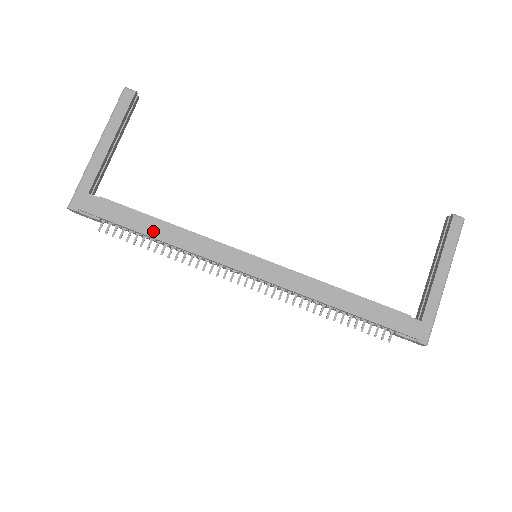
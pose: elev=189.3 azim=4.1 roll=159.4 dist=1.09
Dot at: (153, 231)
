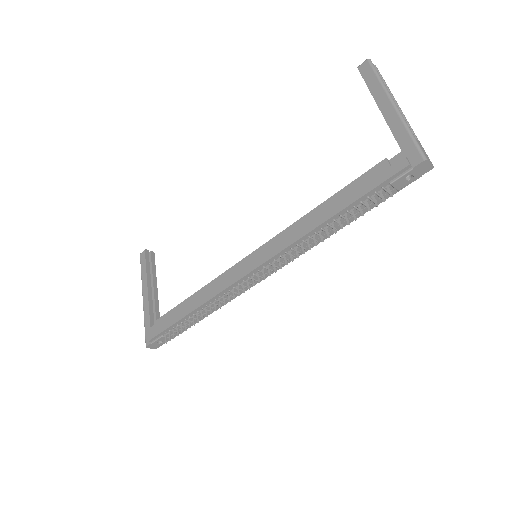
Dot at: (187, 310)
